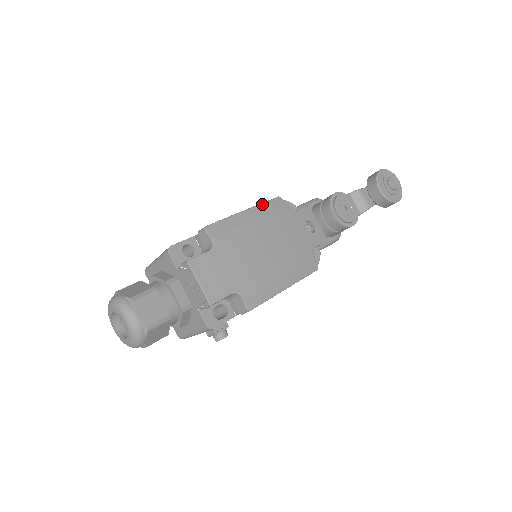
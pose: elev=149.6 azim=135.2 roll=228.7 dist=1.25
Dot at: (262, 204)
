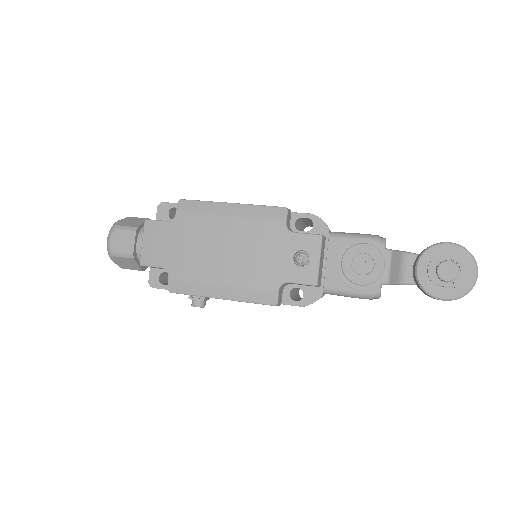
Dot at: (255, 206)
